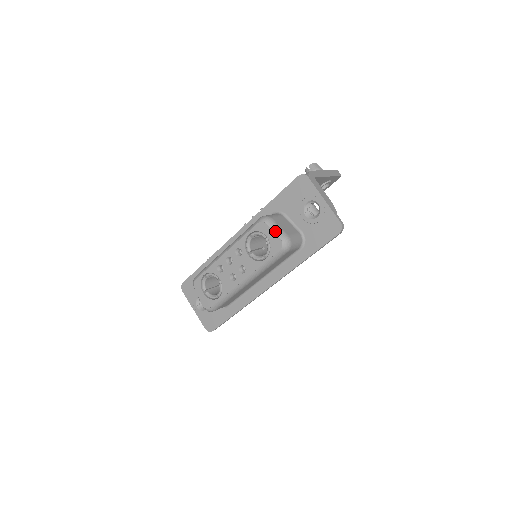
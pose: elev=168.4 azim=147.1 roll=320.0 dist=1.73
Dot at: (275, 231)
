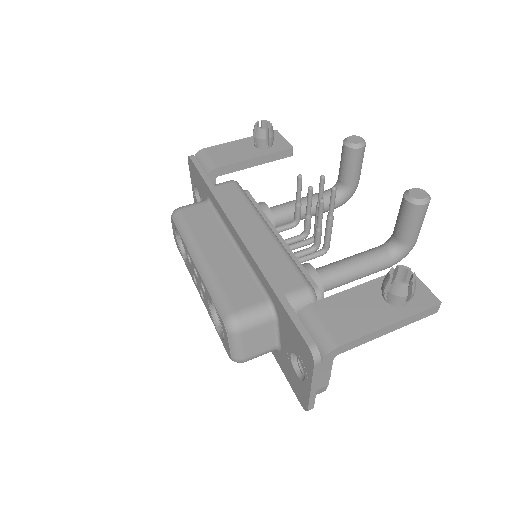
Dot at: (231, 347)
